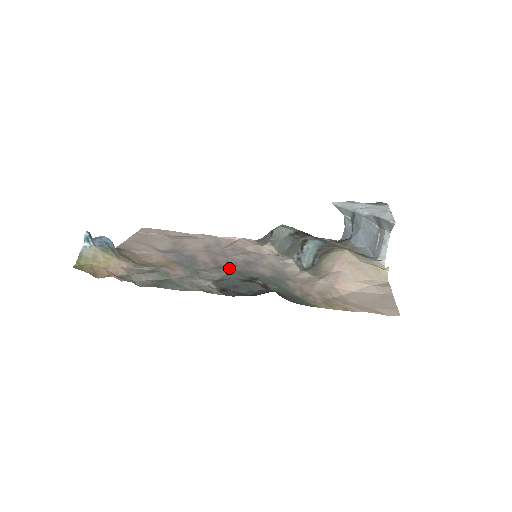
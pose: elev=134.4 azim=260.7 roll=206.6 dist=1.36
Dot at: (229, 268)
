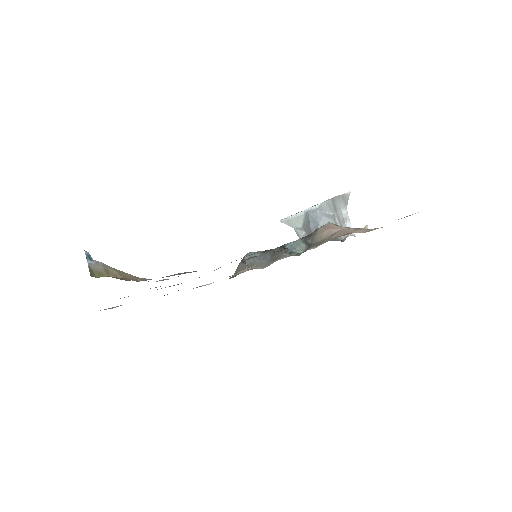
Dot at: occluded
